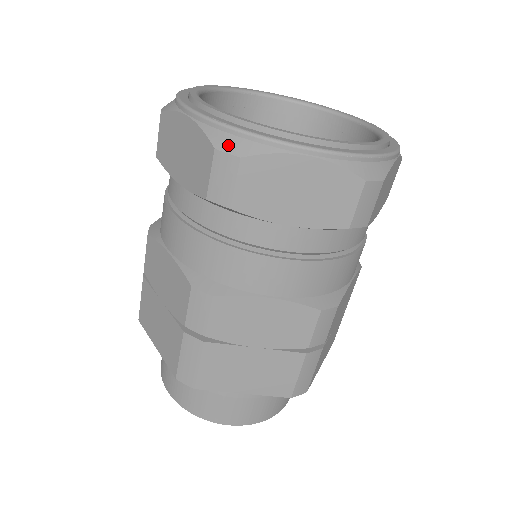
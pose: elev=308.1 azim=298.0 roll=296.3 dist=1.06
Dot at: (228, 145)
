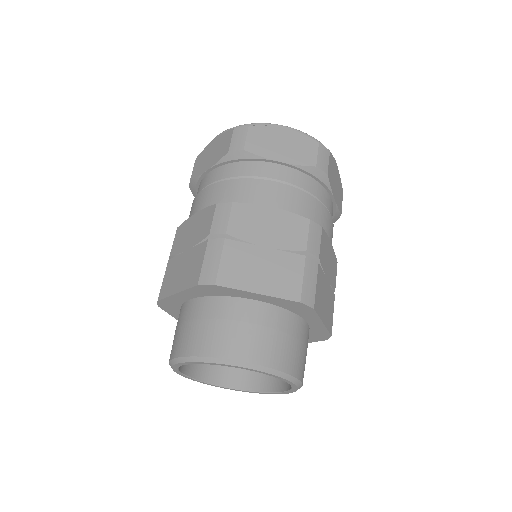
Dot at: (241, 127)
